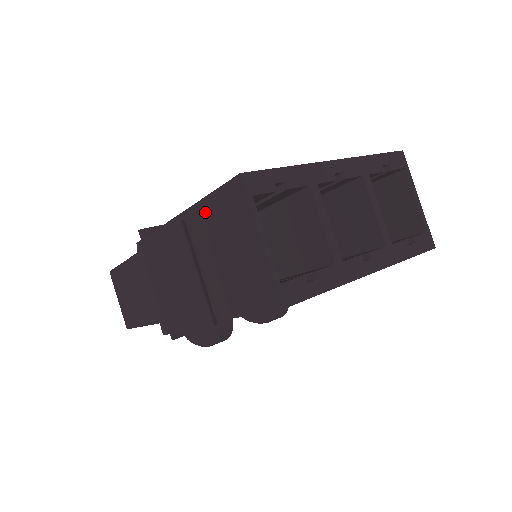
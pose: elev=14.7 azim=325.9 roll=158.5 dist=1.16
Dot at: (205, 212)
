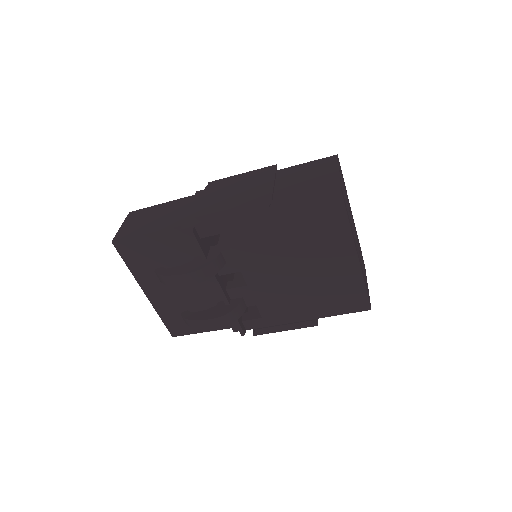
Dot at: (295, 169)
